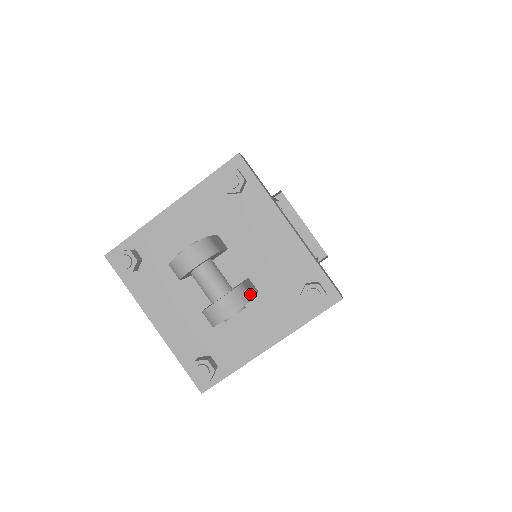
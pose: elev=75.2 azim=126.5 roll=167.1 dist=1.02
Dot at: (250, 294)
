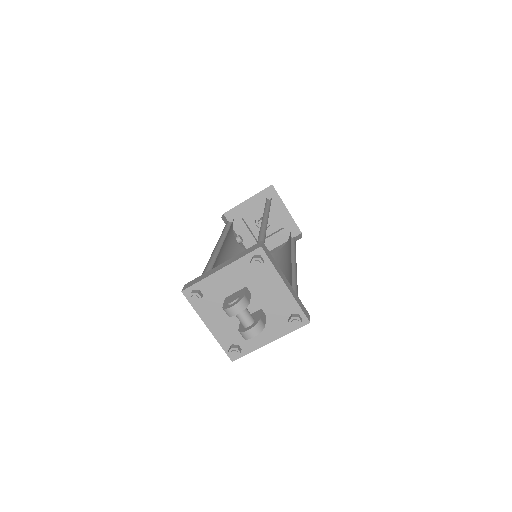
Dot at: (264, 324)
